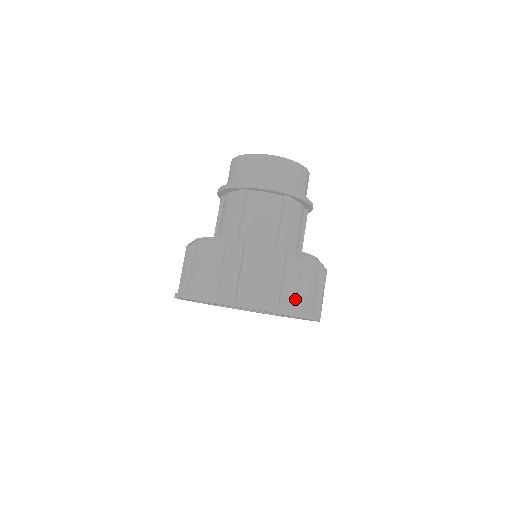
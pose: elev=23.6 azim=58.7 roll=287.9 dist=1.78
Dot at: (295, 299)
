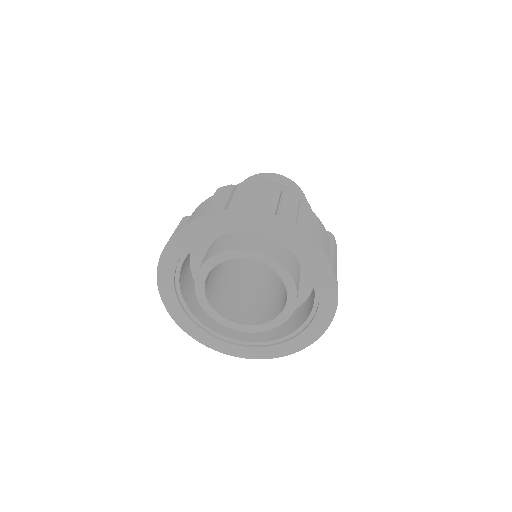
Dot at: (221, 204)
